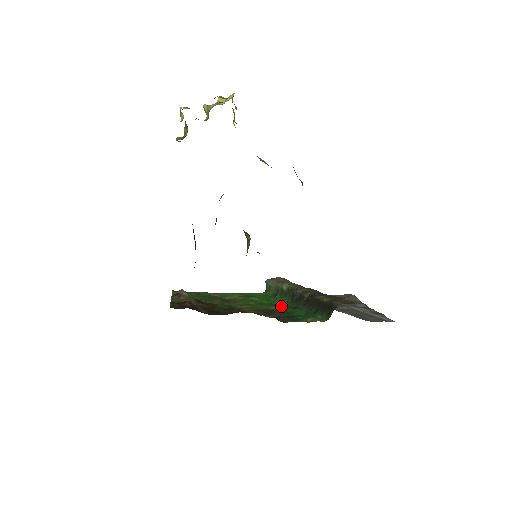
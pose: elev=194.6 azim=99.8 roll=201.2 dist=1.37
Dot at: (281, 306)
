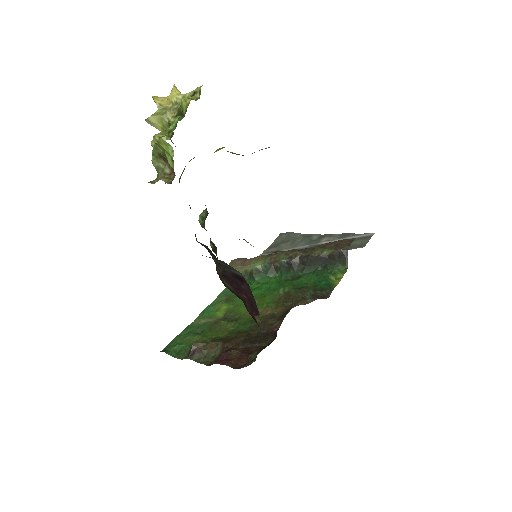
Dot at: (282, 285)
